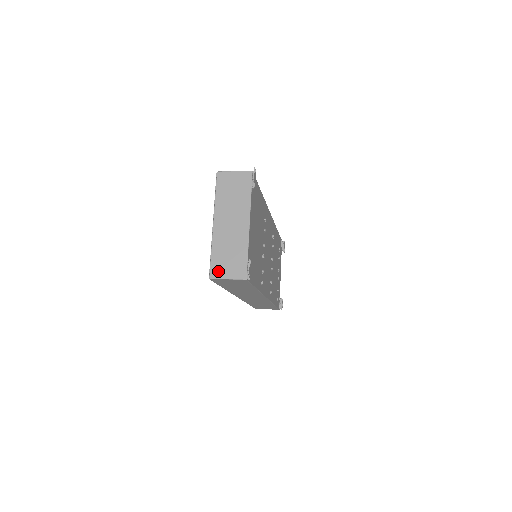
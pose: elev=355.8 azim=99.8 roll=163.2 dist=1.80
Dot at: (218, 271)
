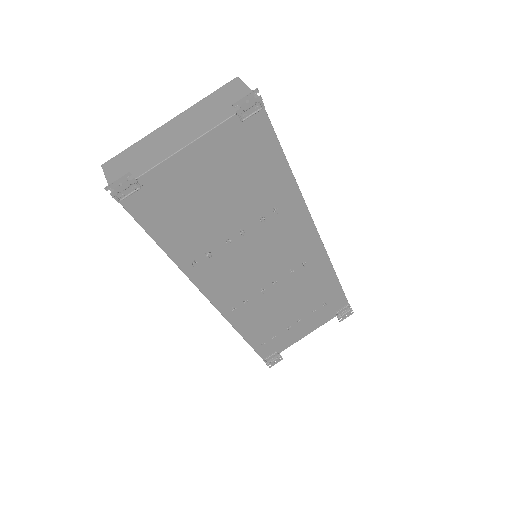
Dot at: (113, 165)
